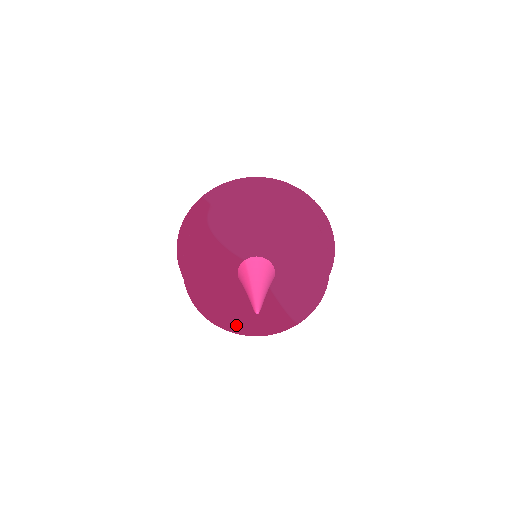
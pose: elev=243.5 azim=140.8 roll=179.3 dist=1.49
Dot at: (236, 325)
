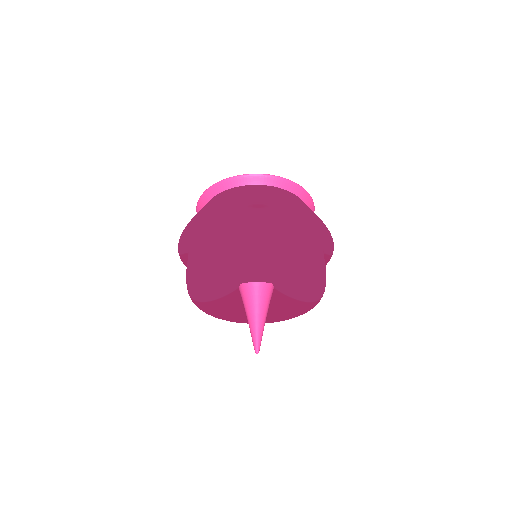
Dot at: (278, 320)
